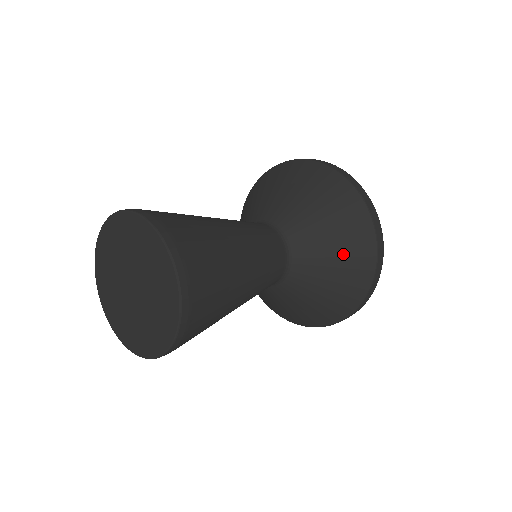
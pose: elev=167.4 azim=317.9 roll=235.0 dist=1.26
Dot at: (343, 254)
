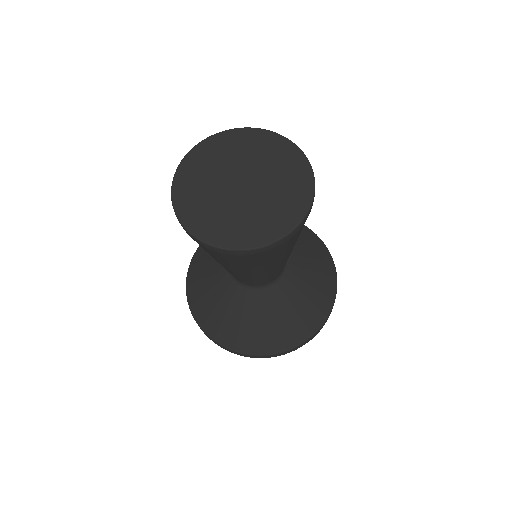
Dot at: (318, 269)
